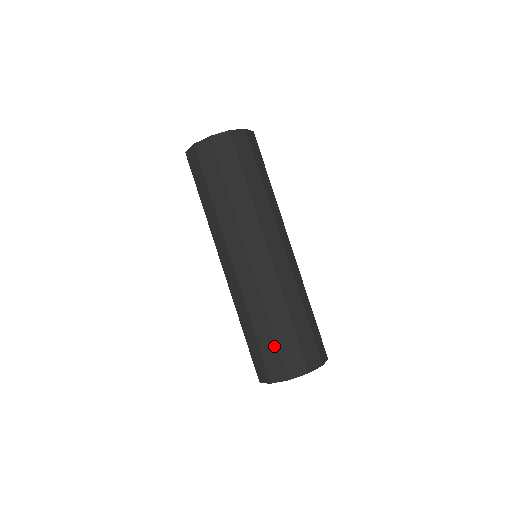
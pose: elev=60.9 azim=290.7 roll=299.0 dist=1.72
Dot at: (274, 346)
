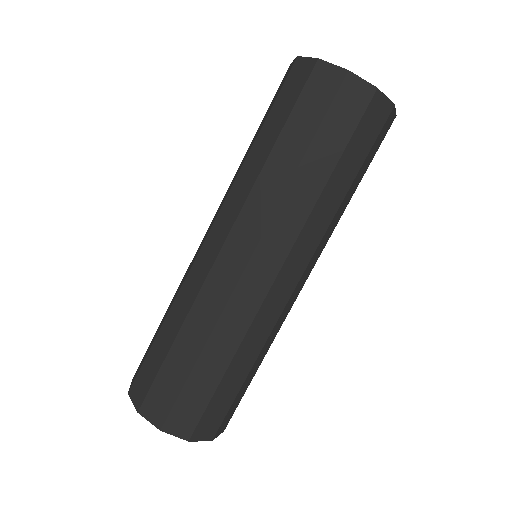
Dot at: (207, 394)
